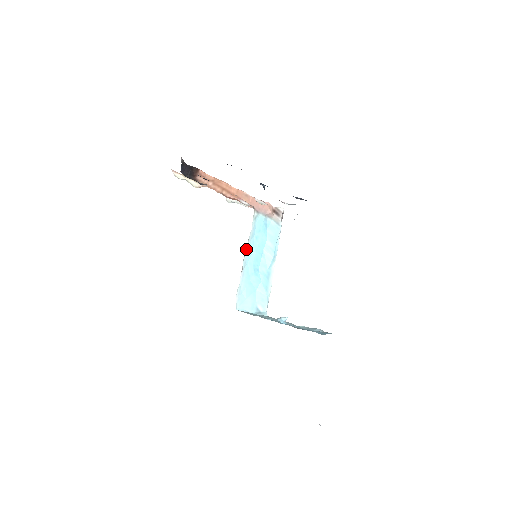
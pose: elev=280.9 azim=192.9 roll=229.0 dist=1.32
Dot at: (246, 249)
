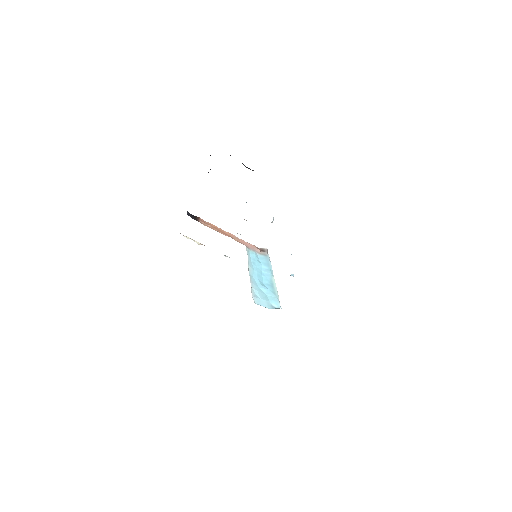
Dot at: (248, 267)
